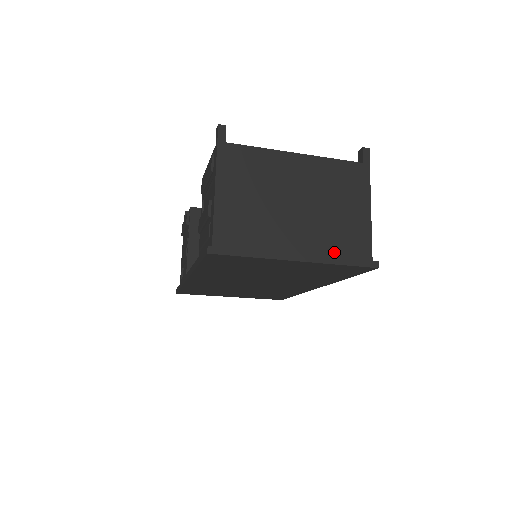
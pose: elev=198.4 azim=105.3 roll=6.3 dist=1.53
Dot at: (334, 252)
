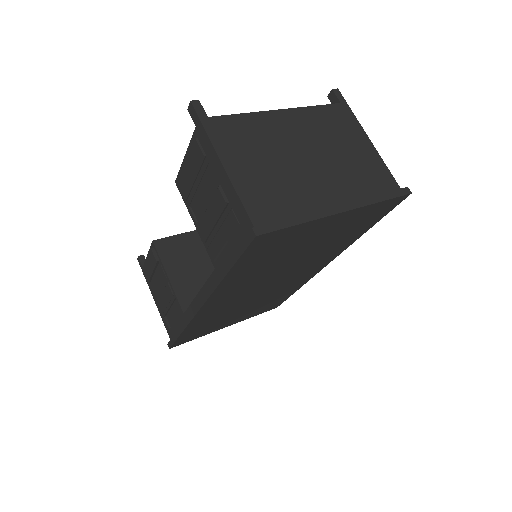
Dot at: (366, 193)
